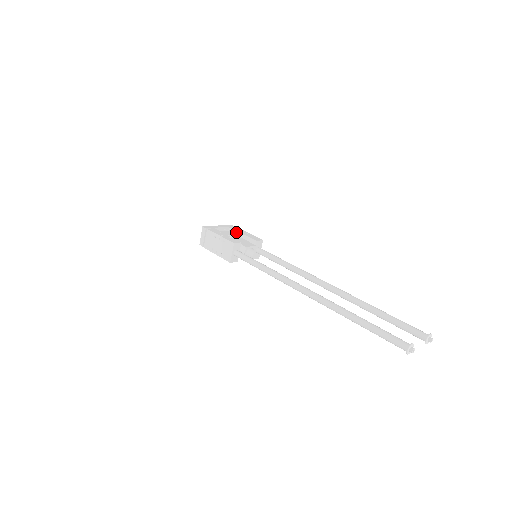
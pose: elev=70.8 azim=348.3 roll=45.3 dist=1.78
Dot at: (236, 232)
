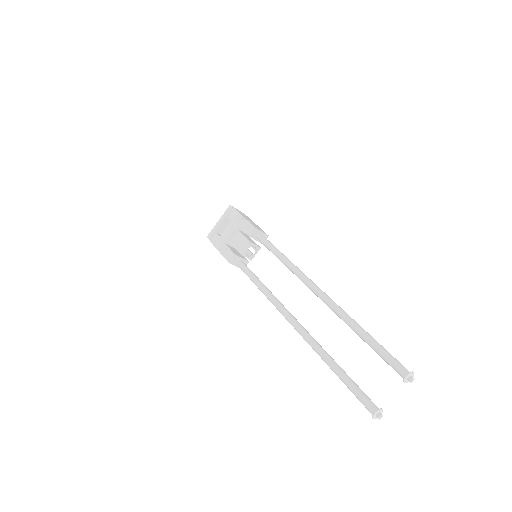
Dot at: (232, 227)
